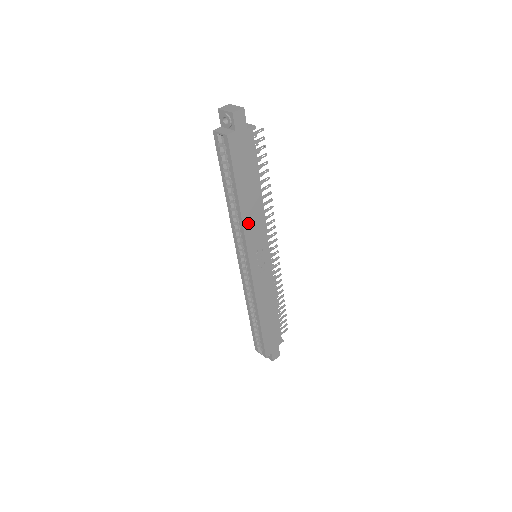
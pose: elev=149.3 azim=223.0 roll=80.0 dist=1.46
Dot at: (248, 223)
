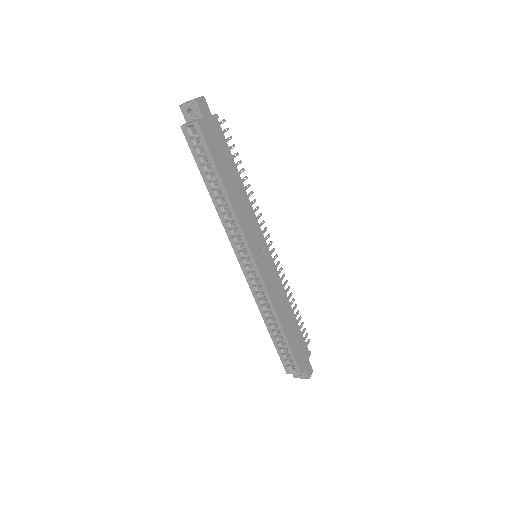
Dot at: (240, 214)
